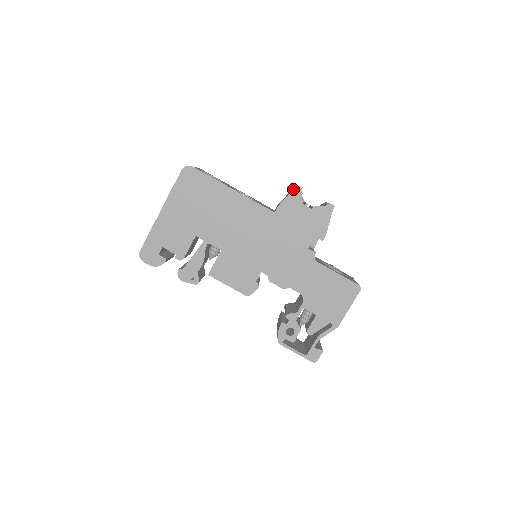
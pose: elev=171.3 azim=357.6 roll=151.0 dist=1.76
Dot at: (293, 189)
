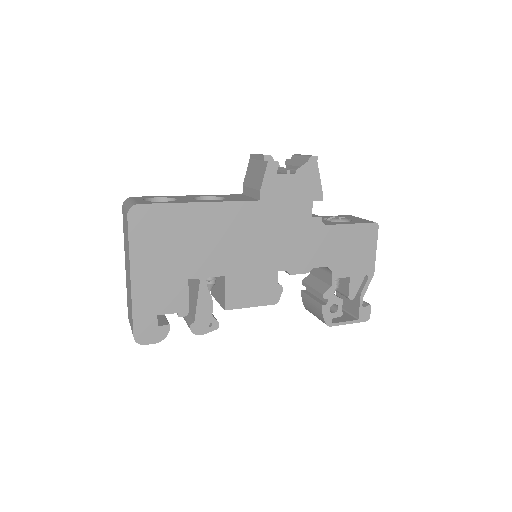
Dot at: (261, 162)
